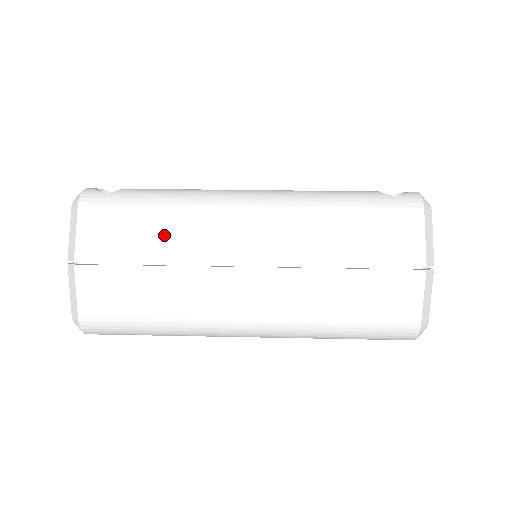
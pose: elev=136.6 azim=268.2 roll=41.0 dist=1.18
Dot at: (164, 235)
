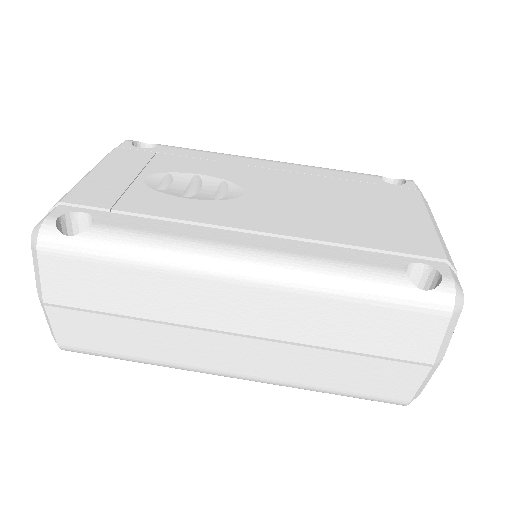
Dot at: (140, 293)
